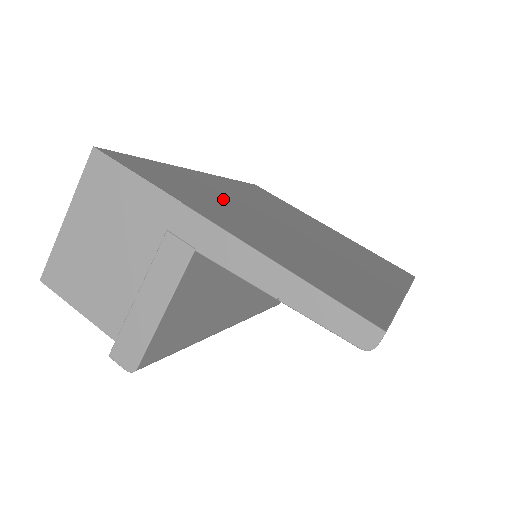
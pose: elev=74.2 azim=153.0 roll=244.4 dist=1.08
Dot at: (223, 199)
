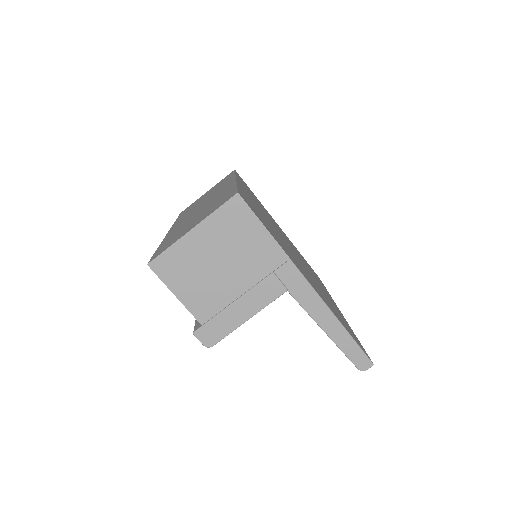
Dot at: (273, 229)
